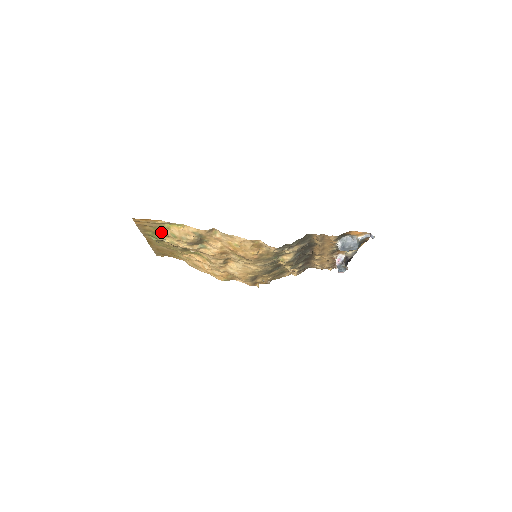
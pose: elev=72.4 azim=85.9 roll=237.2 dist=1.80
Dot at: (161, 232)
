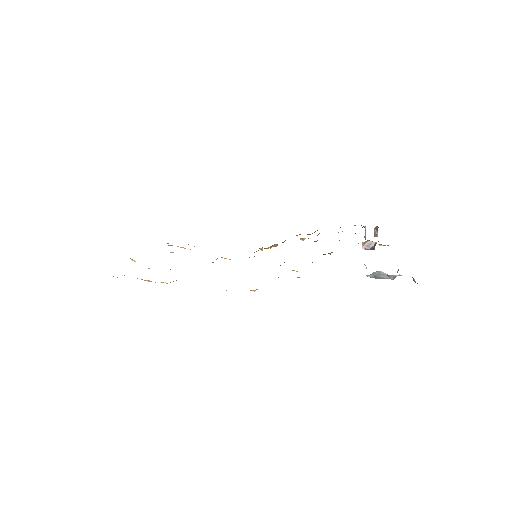
Dot at: occluded
